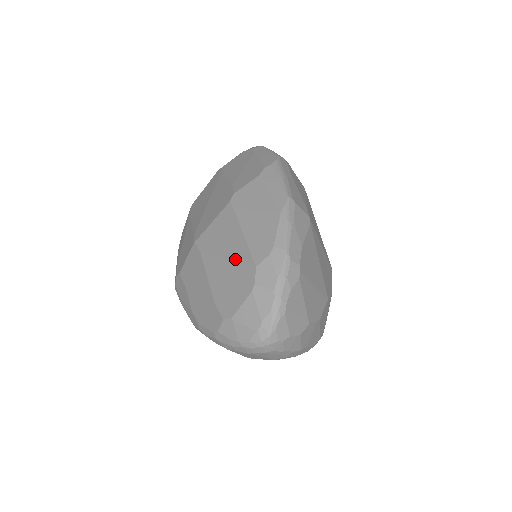
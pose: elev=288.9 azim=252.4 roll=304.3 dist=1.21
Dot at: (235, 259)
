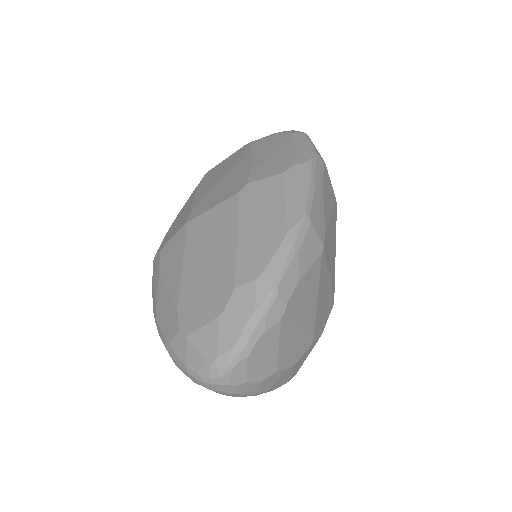
Dot at: (217, 266)
